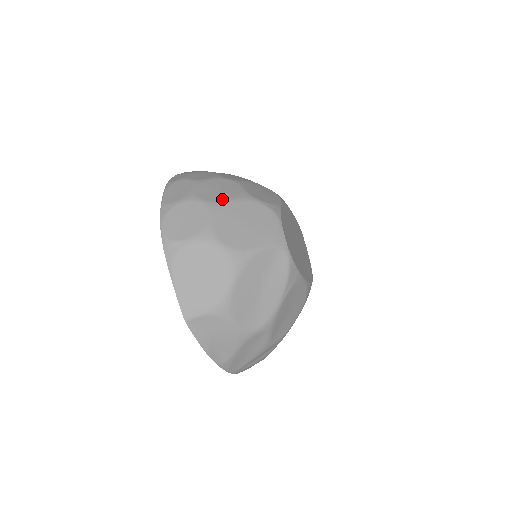
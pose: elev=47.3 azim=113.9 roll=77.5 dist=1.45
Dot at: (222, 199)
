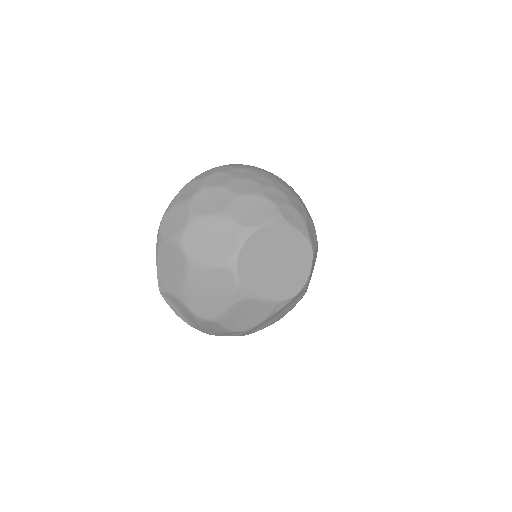
Dot at: (204, 212)
